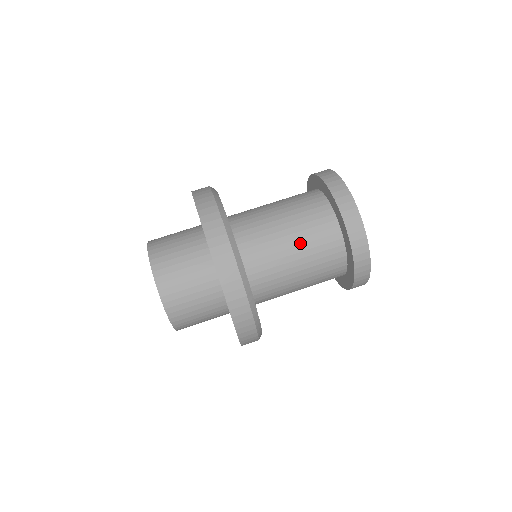
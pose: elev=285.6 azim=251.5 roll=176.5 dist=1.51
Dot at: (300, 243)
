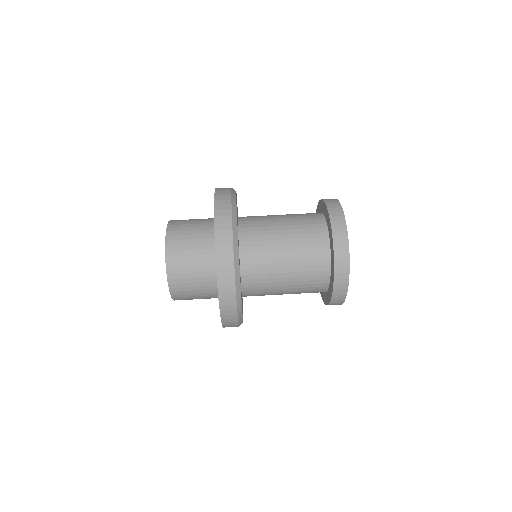
Dot at: (293, 271)
